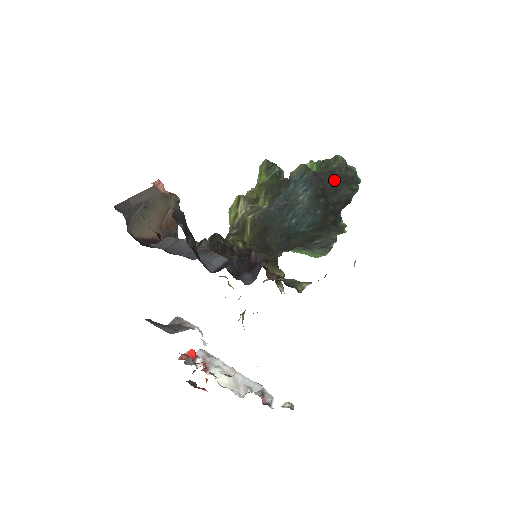
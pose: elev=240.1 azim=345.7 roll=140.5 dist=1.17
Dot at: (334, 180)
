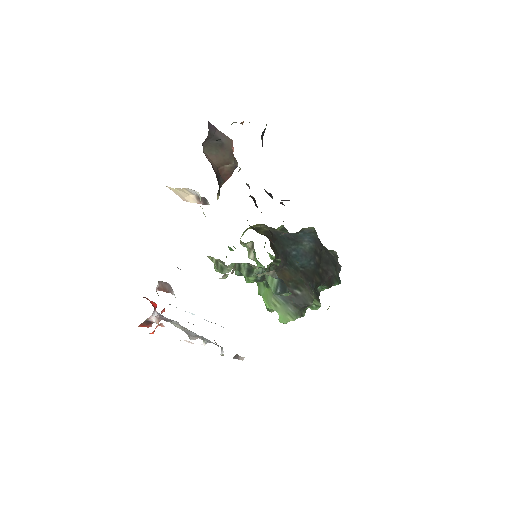
Dot at: (328, 256)
